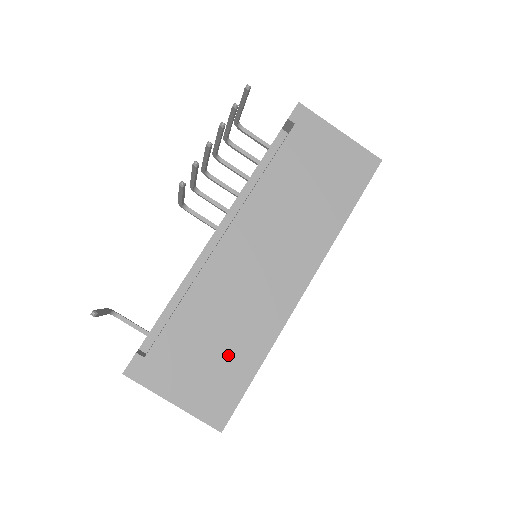
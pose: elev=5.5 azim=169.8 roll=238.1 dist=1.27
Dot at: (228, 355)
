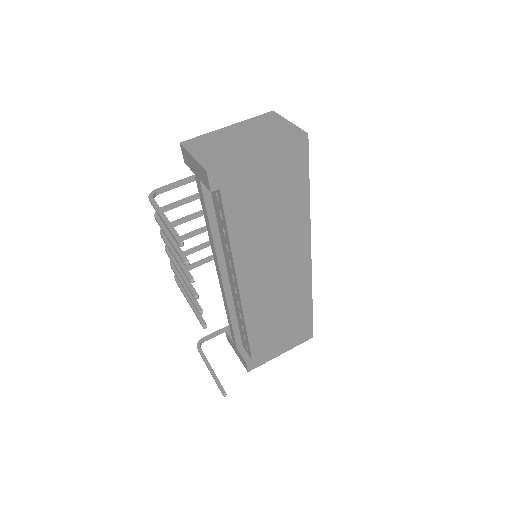
Dot at: (292, 319)
